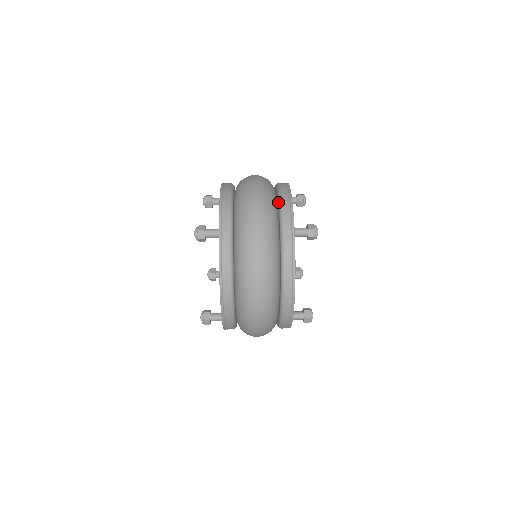
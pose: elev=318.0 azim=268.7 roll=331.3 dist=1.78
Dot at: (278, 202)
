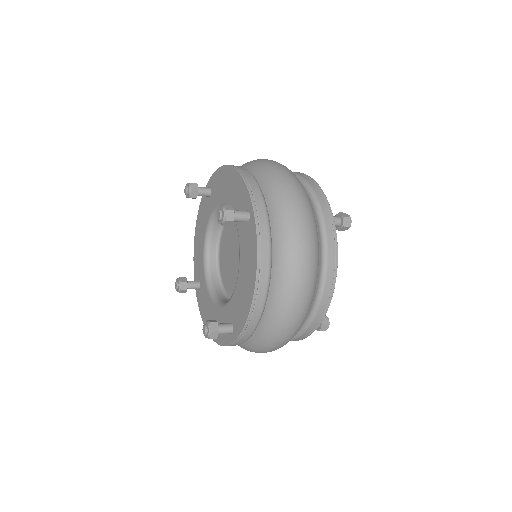
Dot at: (304, 187)
